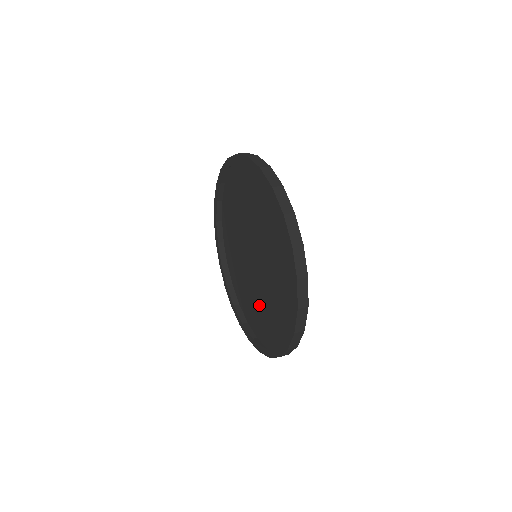
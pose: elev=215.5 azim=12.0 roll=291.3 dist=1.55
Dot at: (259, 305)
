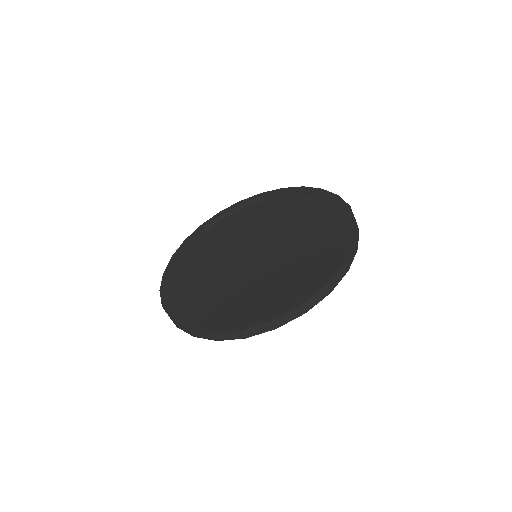
Dot at: (210, 290)
